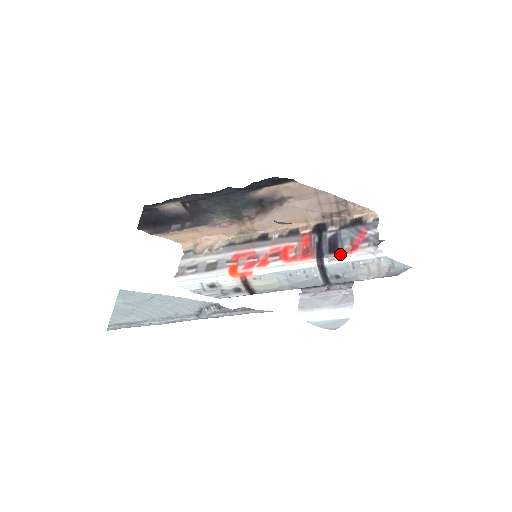
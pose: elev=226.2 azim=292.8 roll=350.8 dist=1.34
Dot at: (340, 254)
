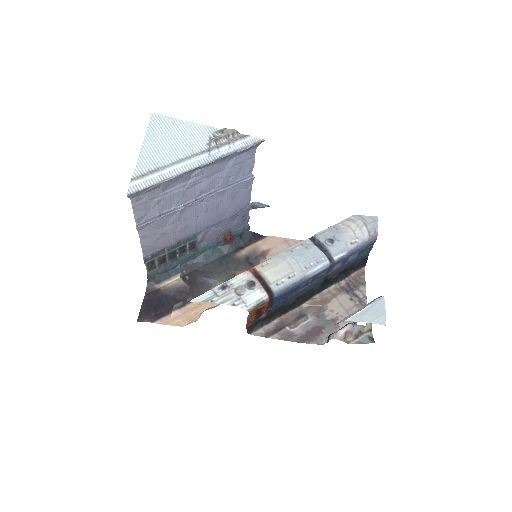
Dot at: occluded
